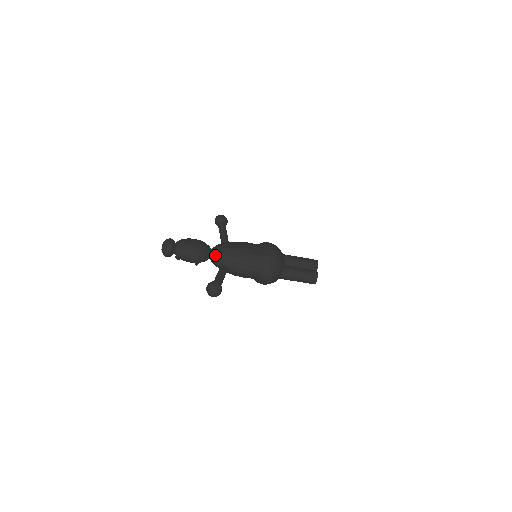
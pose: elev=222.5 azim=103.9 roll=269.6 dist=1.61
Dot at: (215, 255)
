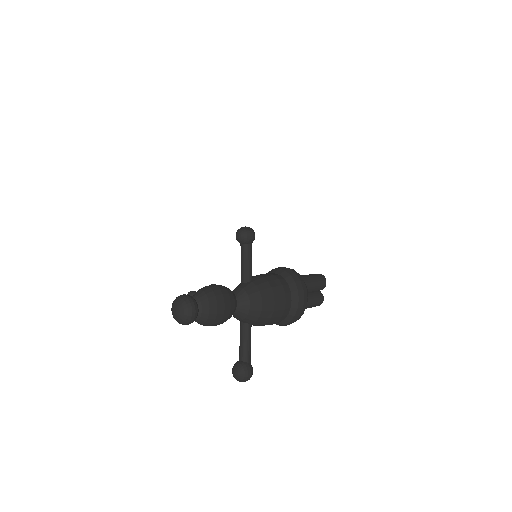
Dot at: (244, 314)
